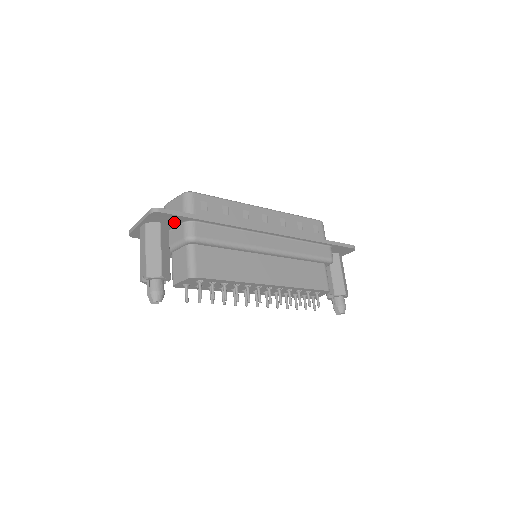
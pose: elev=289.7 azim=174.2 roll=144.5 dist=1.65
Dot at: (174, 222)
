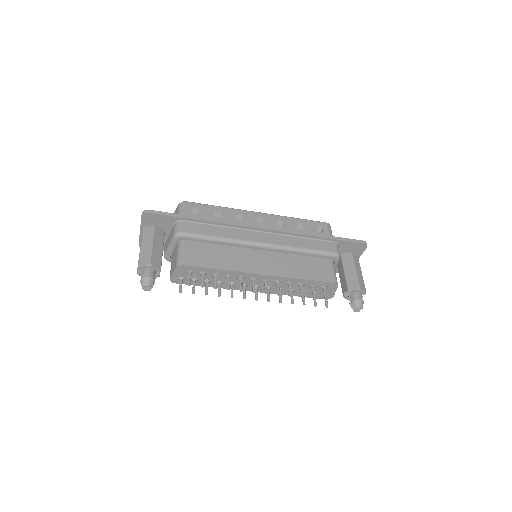
Dot at: (167, 224)
